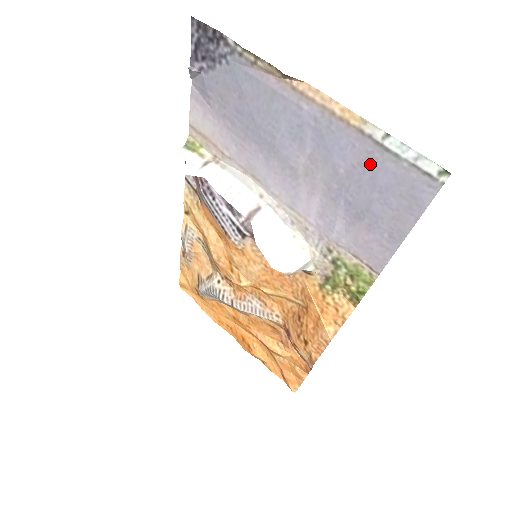
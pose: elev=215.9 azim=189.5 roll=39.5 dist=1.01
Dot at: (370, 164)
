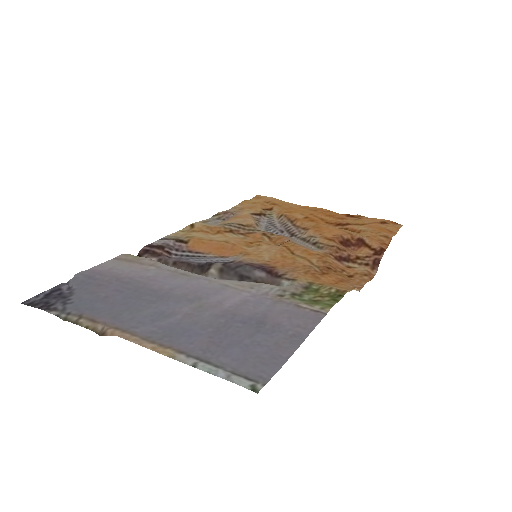
Dot at: (215, 348)
